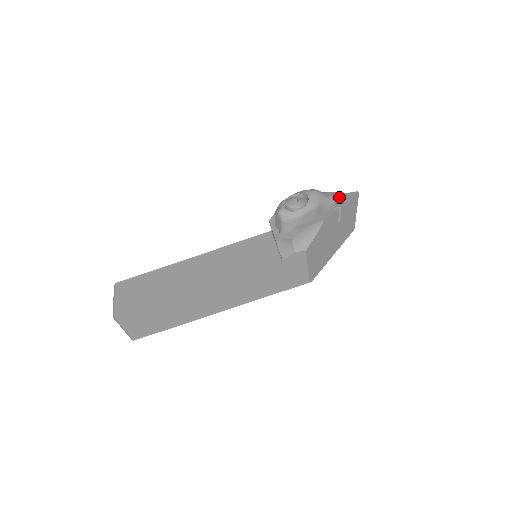
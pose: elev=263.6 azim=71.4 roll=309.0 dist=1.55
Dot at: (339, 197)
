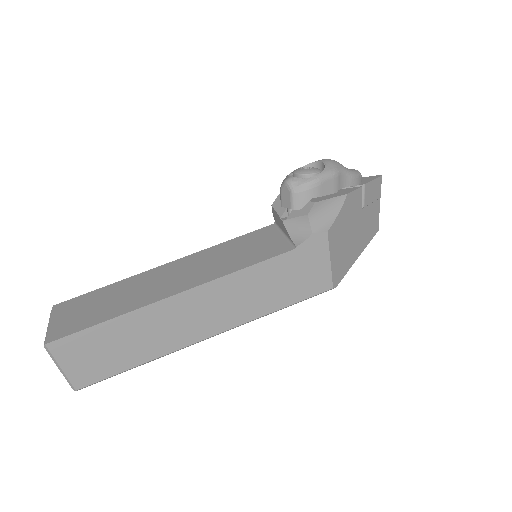
Dot at: (360, 174)
